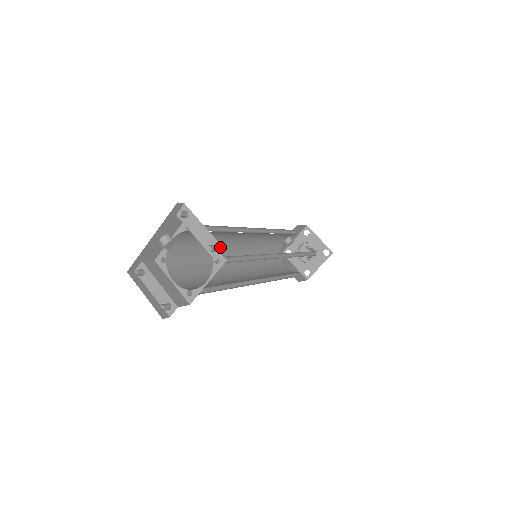
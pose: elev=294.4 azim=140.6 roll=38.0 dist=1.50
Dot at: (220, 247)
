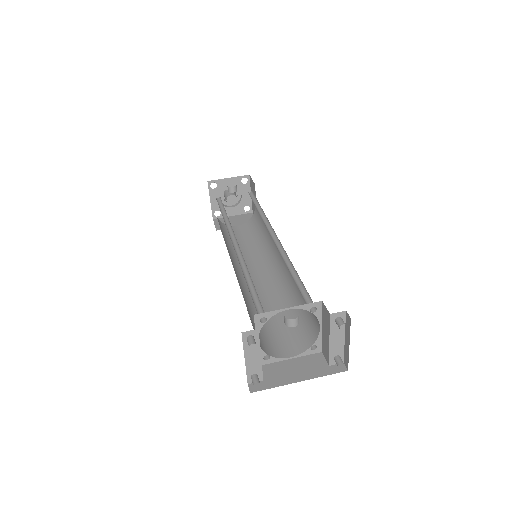
Dot at: (342, 359)
